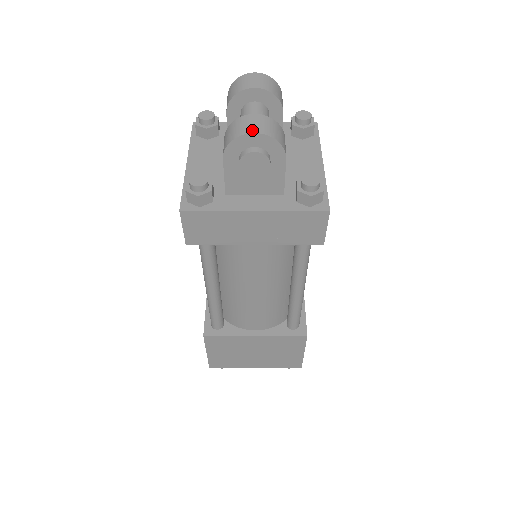
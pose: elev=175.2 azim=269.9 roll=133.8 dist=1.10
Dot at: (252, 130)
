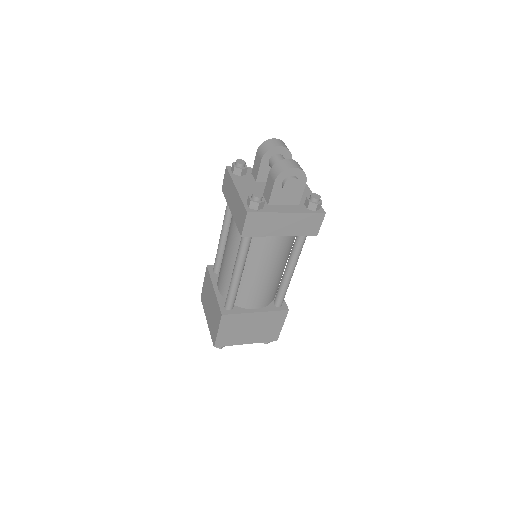
Dot at: (293, 166)
